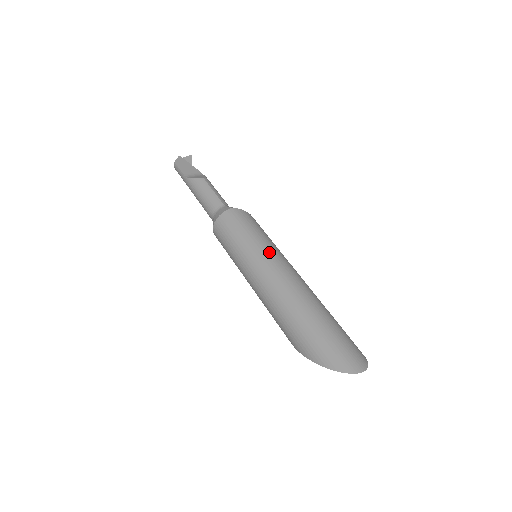
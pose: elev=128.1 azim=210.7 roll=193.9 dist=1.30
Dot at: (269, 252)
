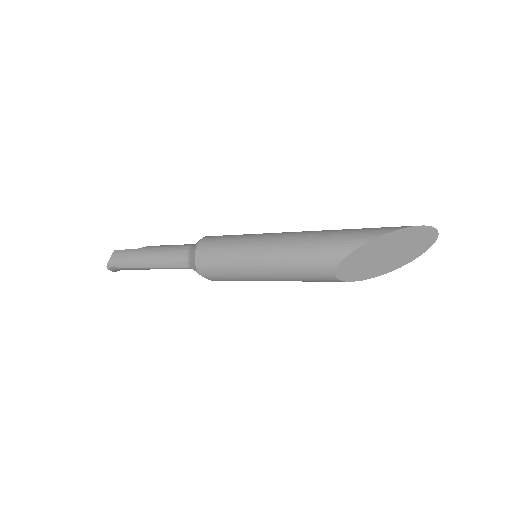
Dot at: occluded
